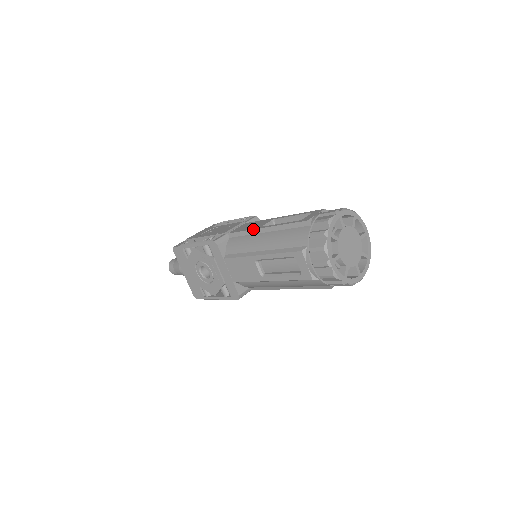
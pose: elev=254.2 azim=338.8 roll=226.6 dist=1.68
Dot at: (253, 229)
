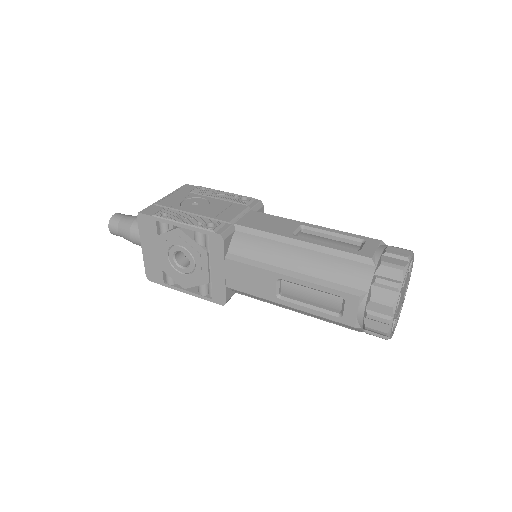
Dot at: (280, 235)
